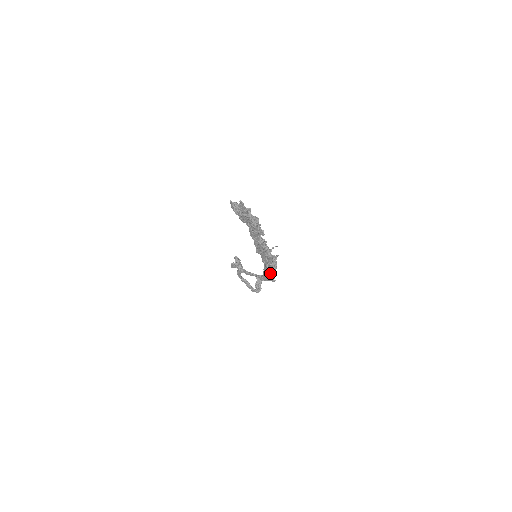
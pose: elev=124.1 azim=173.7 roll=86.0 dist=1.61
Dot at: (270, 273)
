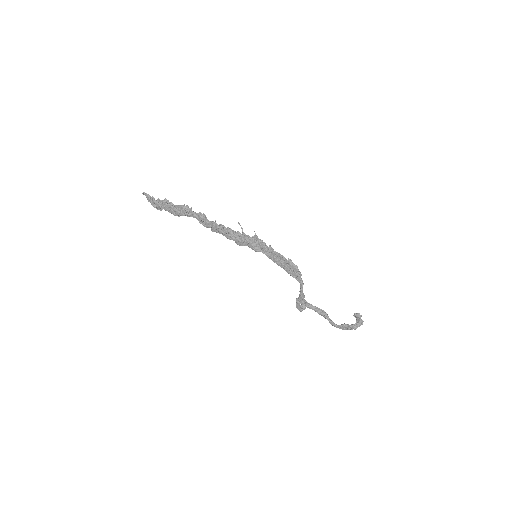
Dot at: (282, 262)
